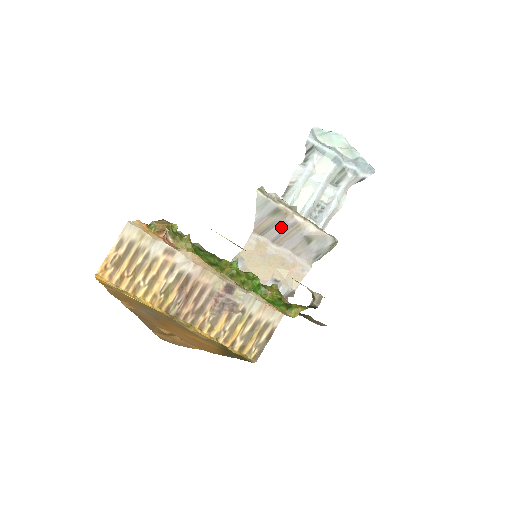
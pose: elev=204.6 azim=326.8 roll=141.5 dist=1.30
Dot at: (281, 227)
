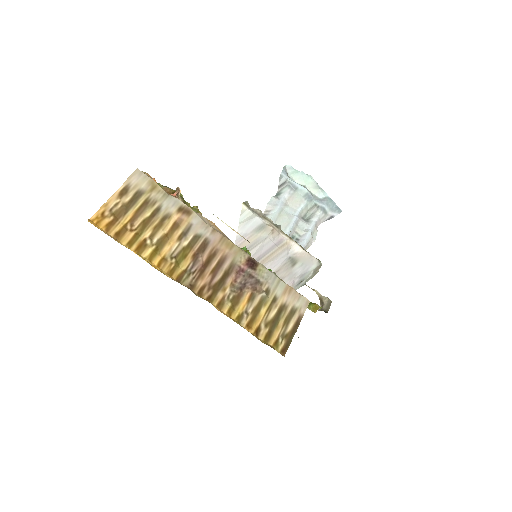
Dot at: (265, 246)
